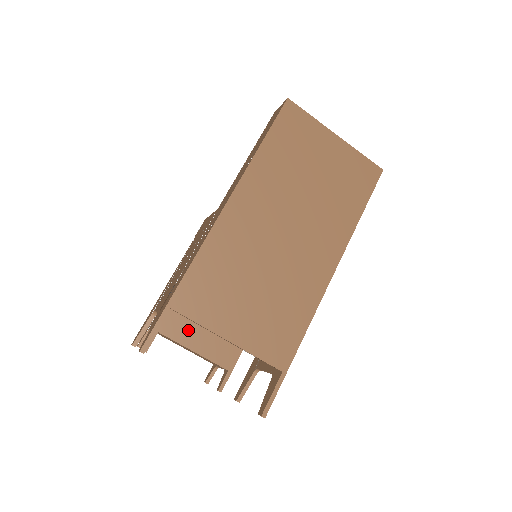
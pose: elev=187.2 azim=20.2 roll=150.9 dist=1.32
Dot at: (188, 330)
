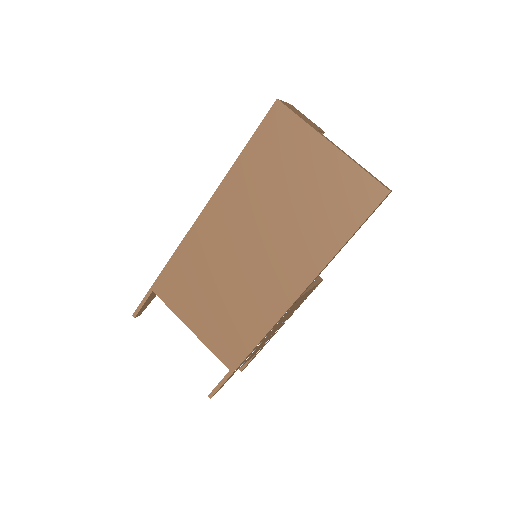
Dot at: occluded
